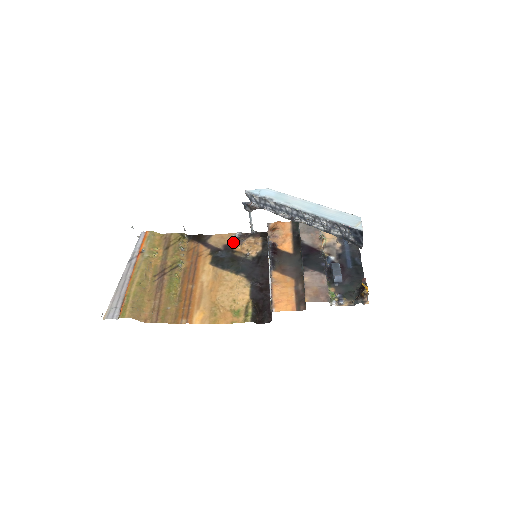
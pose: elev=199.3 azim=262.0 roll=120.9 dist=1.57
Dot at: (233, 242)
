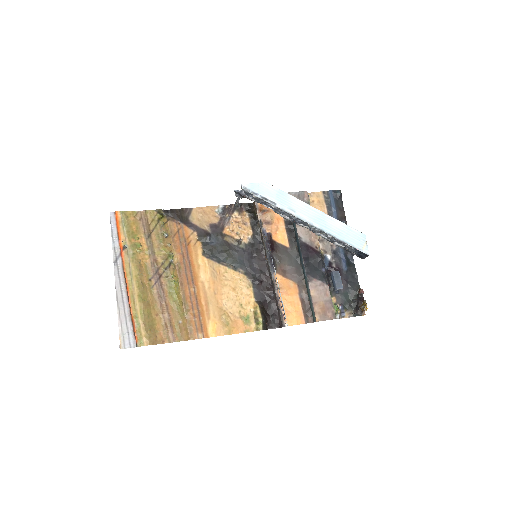
Dot at: (219, 220)
